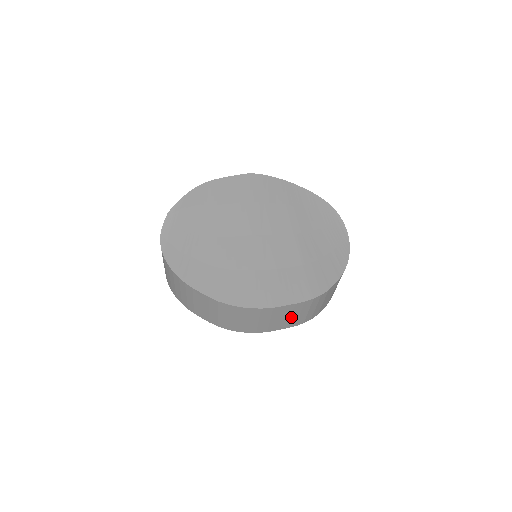
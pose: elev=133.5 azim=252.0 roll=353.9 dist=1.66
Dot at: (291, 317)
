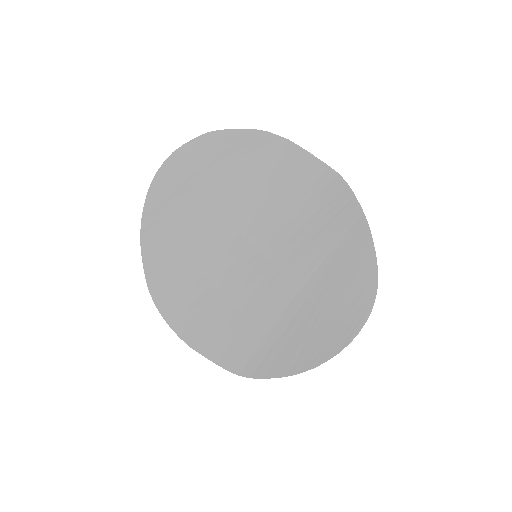
Dot at: occluded
